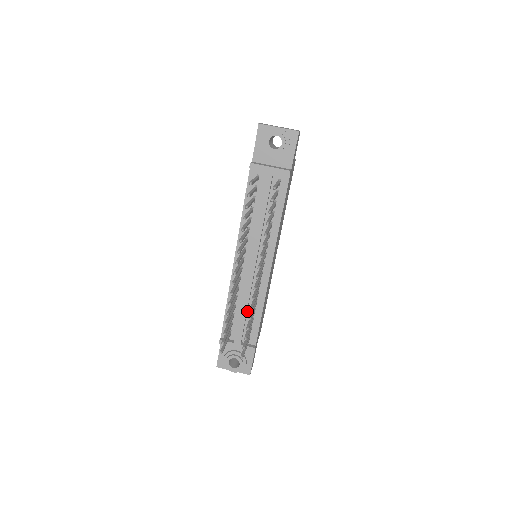
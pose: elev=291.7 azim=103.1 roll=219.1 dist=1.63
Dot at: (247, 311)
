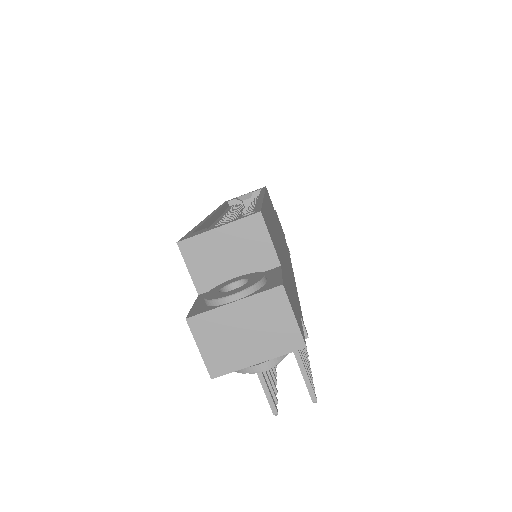
Dot at: occluded
